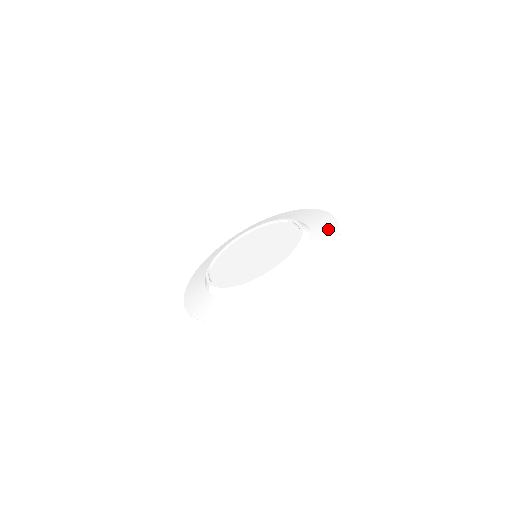
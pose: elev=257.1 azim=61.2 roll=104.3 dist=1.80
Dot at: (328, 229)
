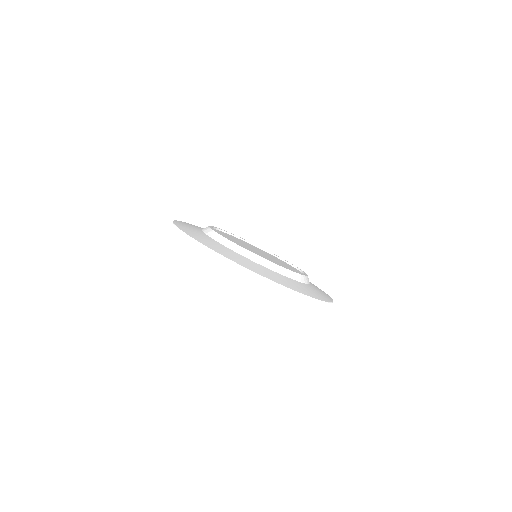
Dot at: occluded
